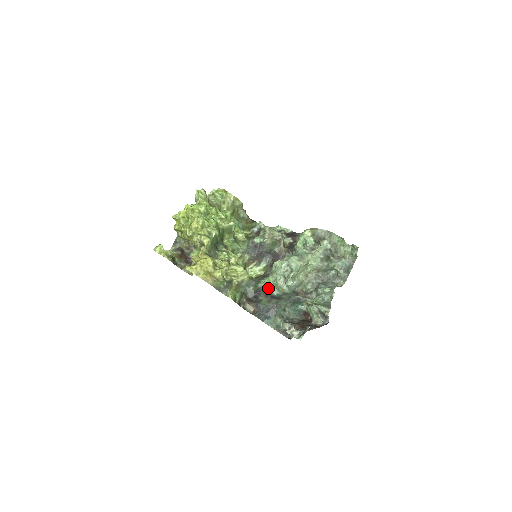
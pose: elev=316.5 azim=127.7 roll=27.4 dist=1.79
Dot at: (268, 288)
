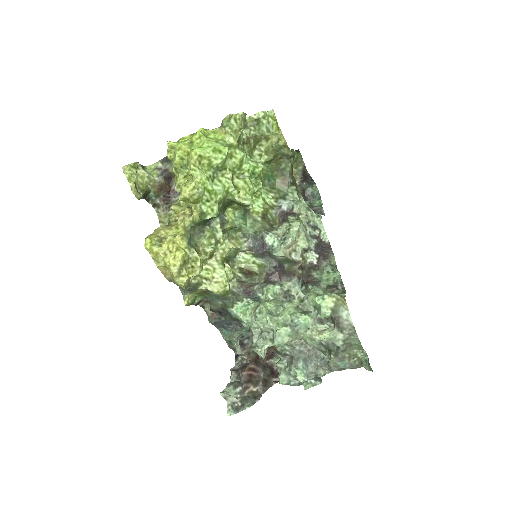
Dot at: (238, 319)
